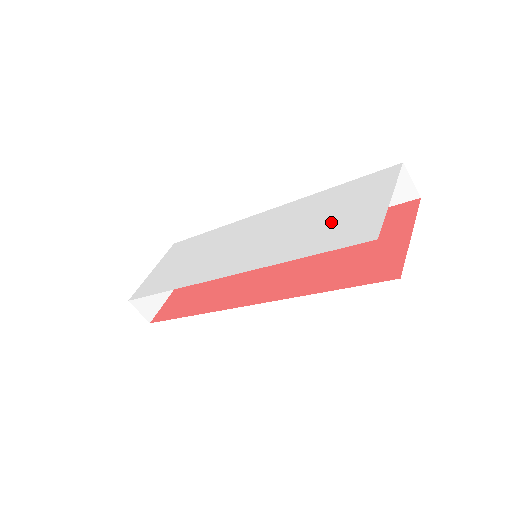
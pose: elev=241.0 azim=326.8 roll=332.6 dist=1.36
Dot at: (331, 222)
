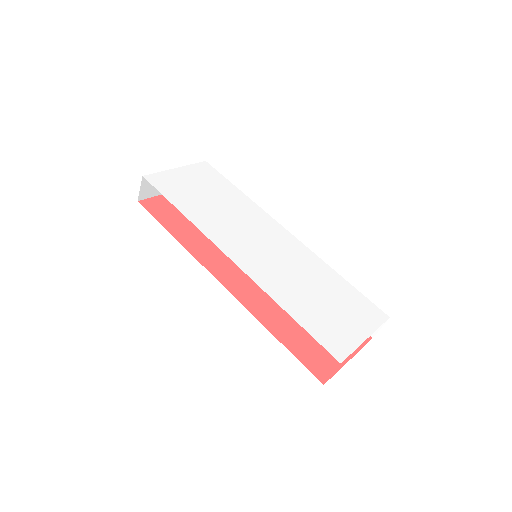
Dot at: (324, 309)
